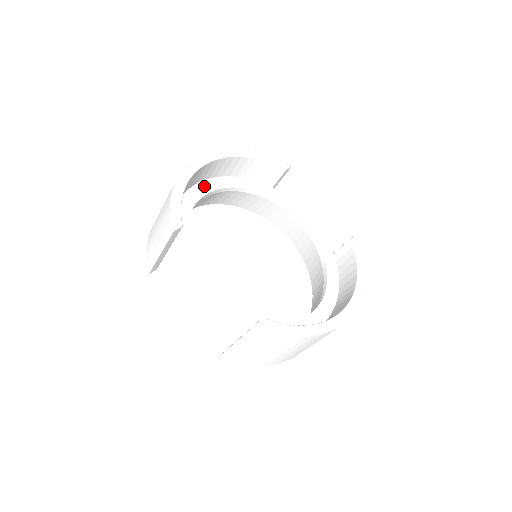
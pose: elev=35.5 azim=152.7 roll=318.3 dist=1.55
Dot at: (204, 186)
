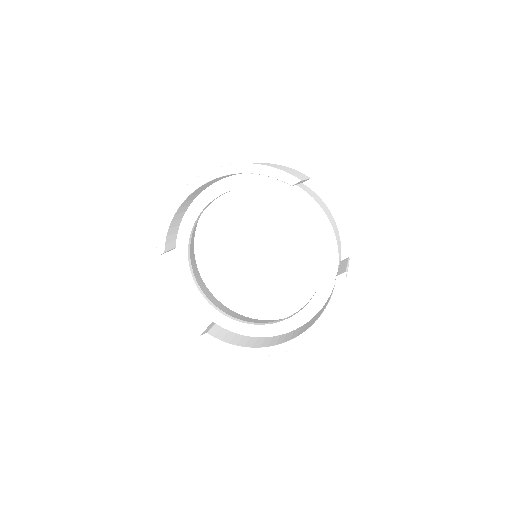
Dot at: (218, 187)
